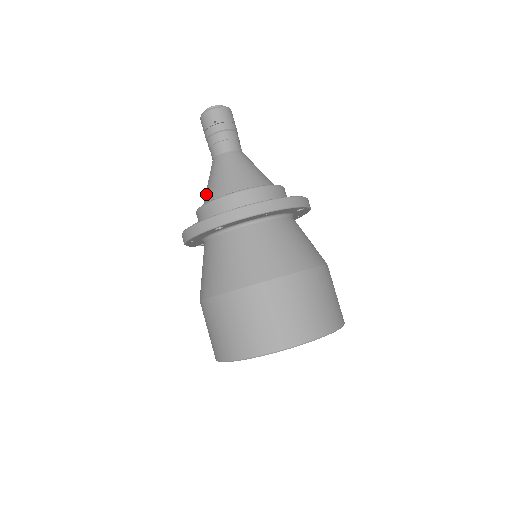
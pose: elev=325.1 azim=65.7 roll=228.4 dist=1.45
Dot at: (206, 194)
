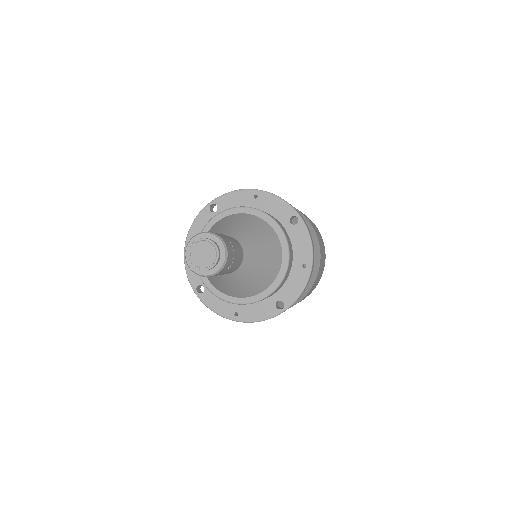
Dot at: (235, 293)
